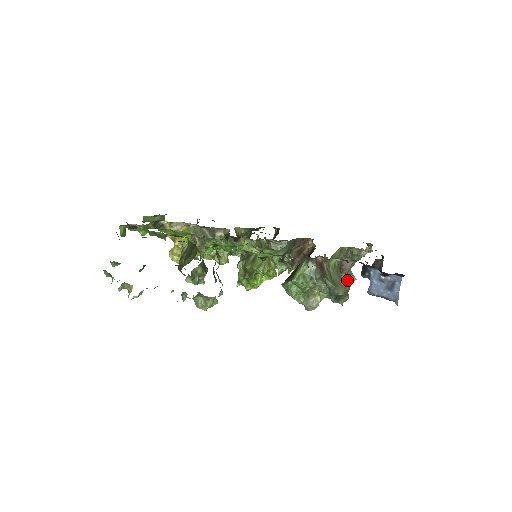
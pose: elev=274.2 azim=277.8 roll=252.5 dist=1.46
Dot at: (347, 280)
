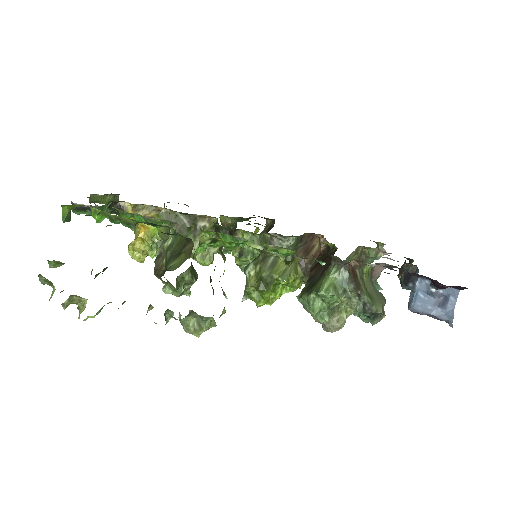
Dot at: occluded
